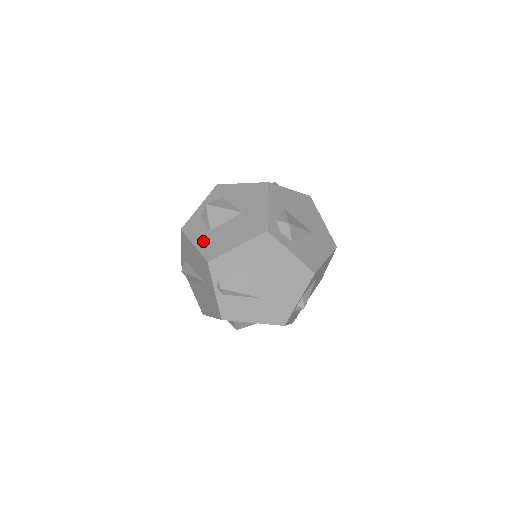
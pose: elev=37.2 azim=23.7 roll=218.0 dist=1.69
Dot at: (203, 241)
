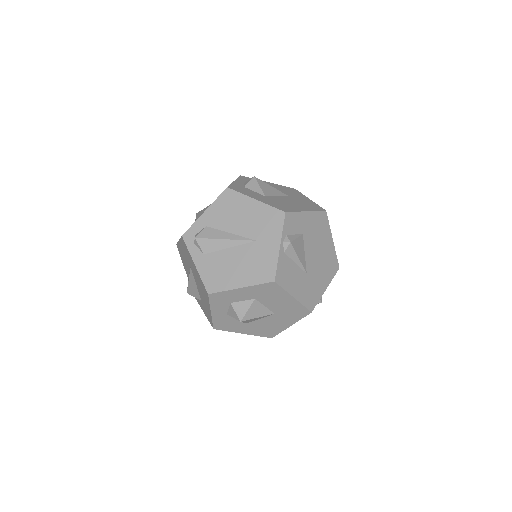
Dot at: (265, 200)
